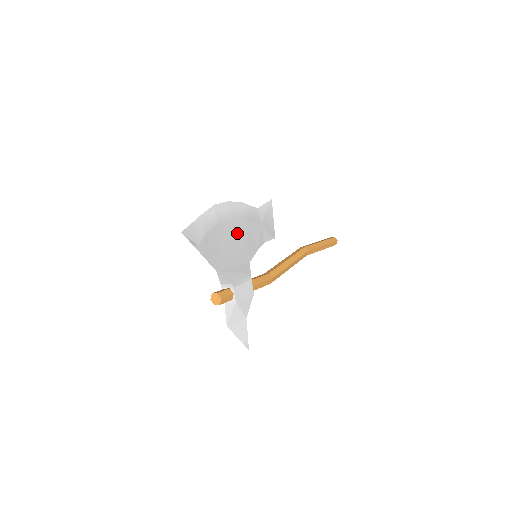
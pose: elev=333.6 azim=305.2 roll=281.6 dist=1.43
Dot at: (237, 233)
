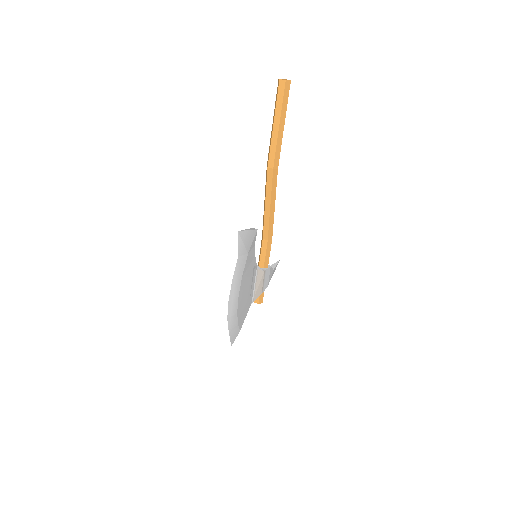
Dot at: (244, 288)
